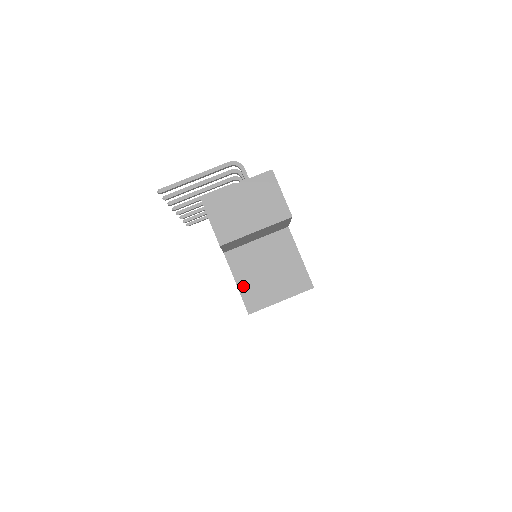
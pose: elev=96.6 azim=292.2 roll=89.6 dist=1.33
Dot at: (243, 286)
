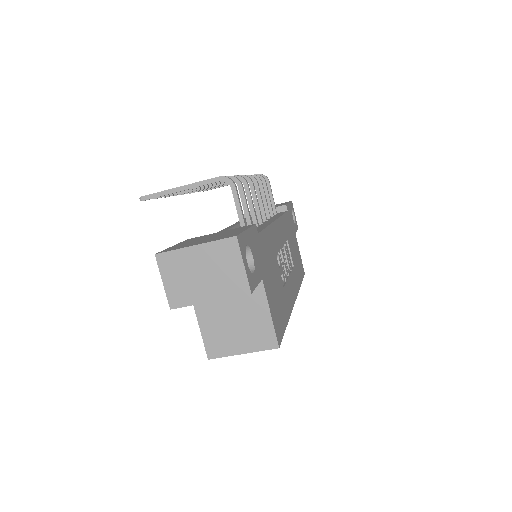
Dot at: (206, 331)
